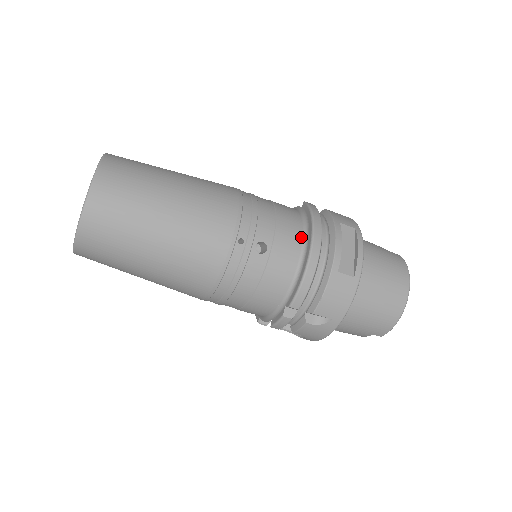
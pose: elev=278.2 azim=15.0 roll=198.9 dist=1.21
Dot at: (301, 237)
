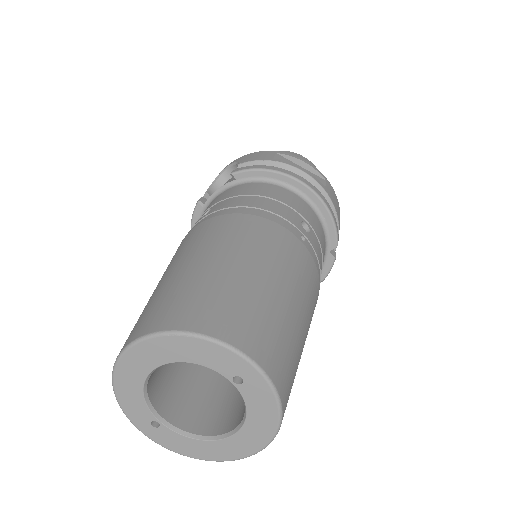
Dot at: (291, 193)
